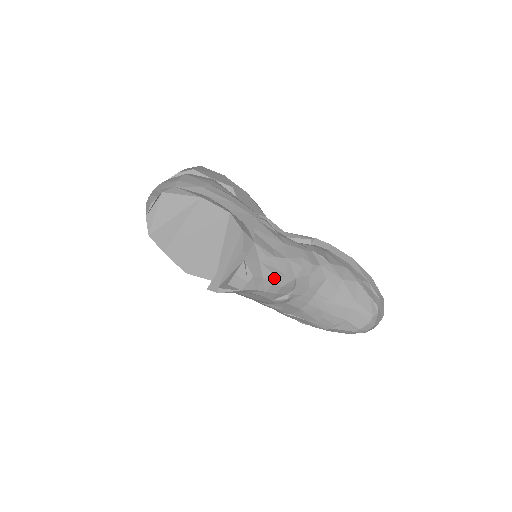
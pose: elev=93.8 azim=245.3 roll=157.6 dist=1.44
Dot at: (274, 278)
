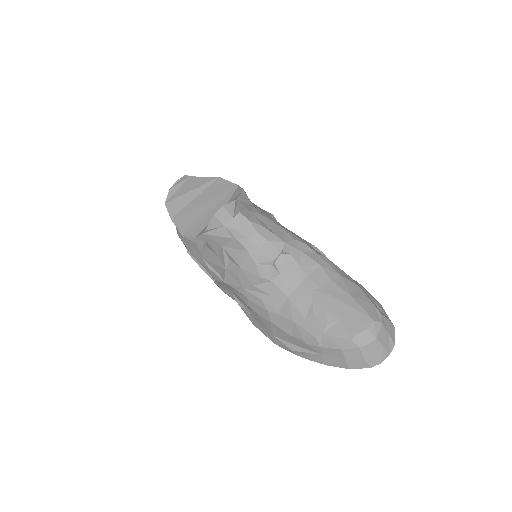
Dot at: (261, 228)
